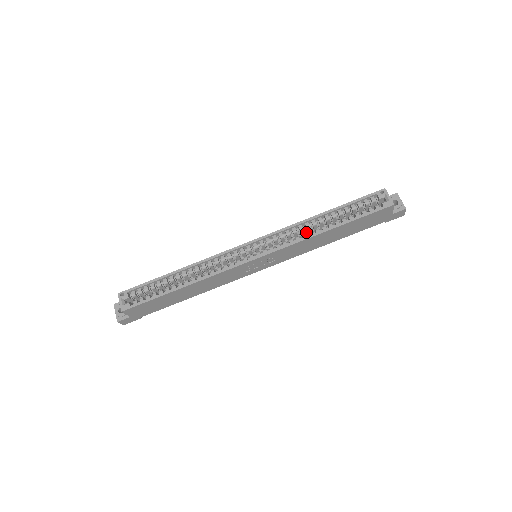
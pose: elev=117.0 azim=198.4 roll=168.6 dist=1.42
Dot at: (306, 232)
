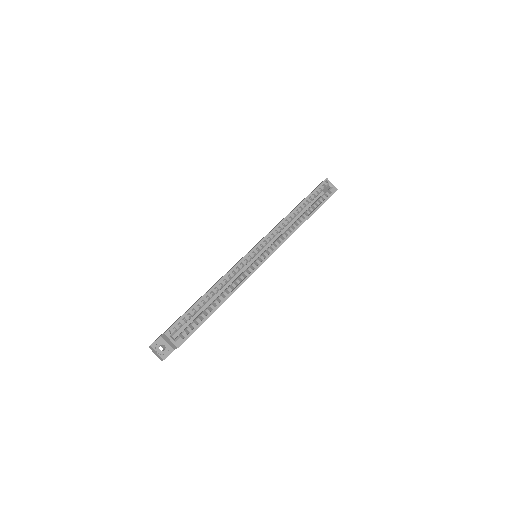
Dot at: occluded
